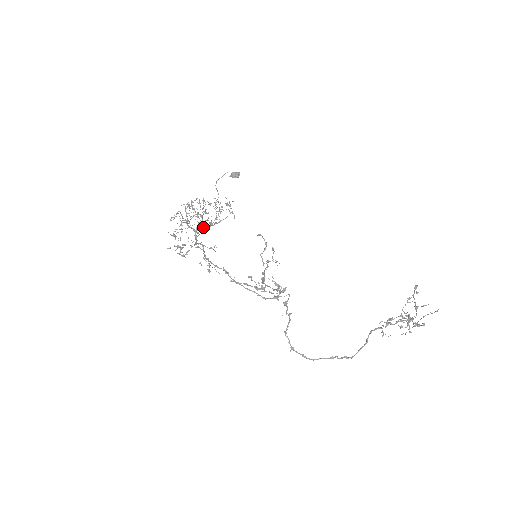
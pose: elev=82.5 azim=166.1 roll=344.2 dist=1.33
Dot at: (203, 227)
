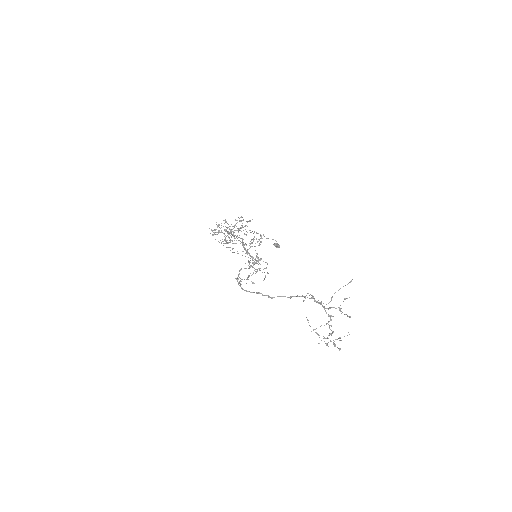
Dot at: (236, 243)
